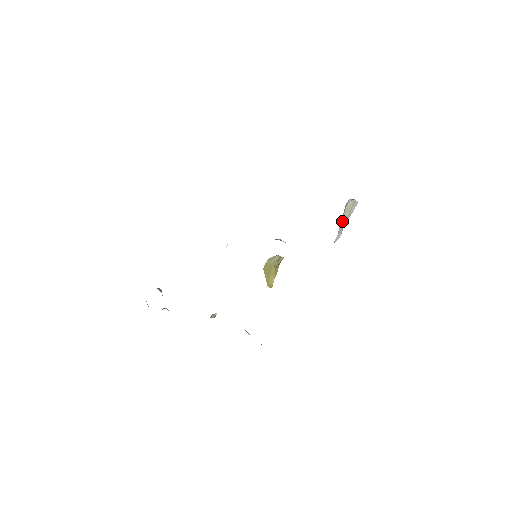
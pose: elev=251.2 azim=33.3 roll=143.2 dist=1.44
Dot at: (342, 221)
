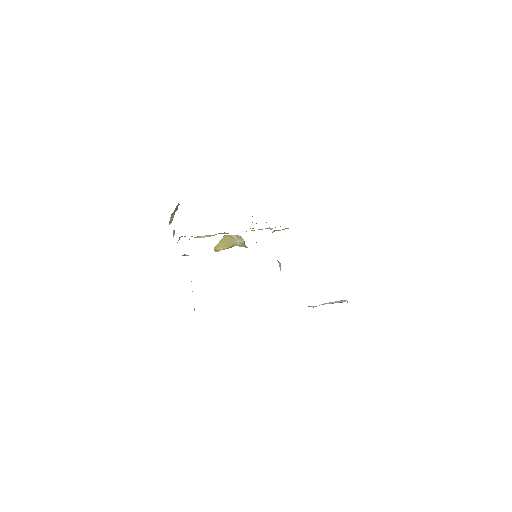
Dot at: (327, 303)
